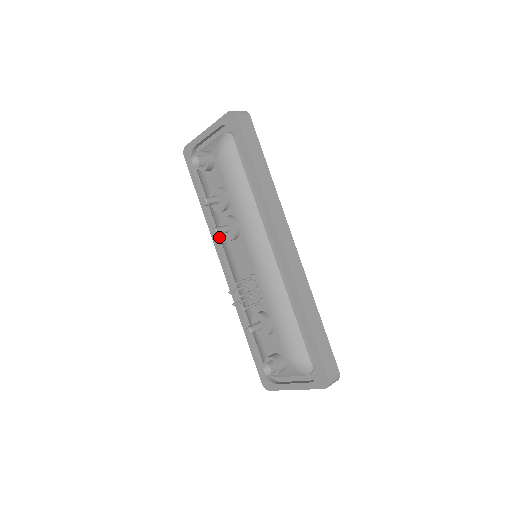
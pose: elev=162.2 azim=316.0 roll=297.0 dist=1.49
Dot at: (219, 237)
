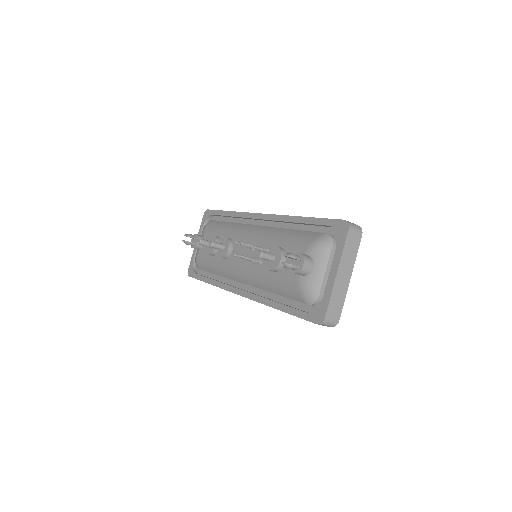
Dot at: occluded
